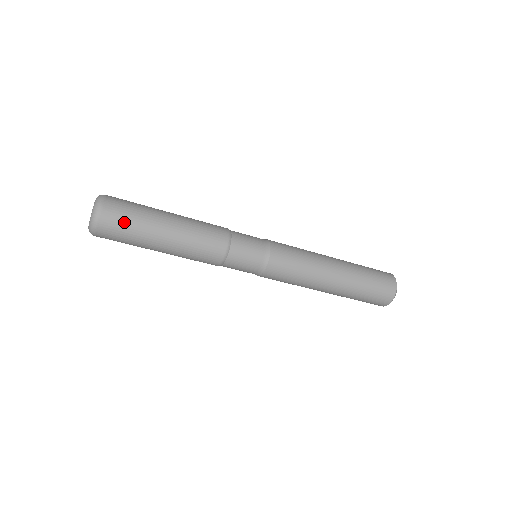
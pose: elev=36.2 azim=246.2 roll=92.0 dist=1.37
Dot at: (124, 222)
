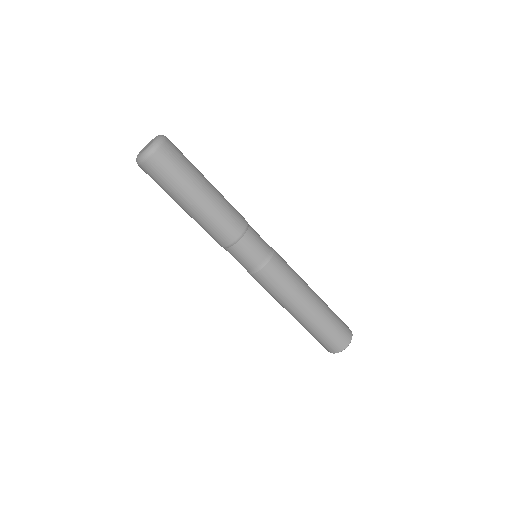
Dot at: (182, 154)
